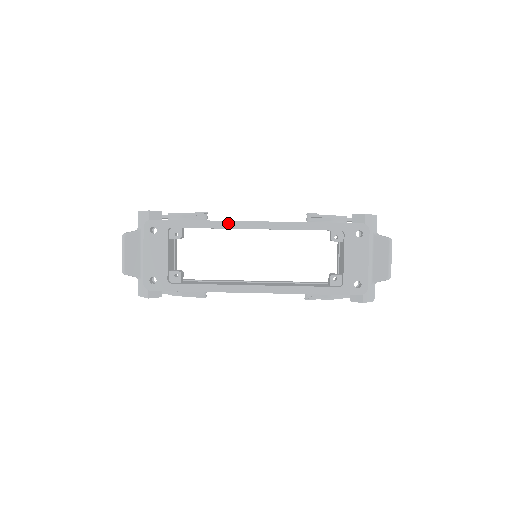
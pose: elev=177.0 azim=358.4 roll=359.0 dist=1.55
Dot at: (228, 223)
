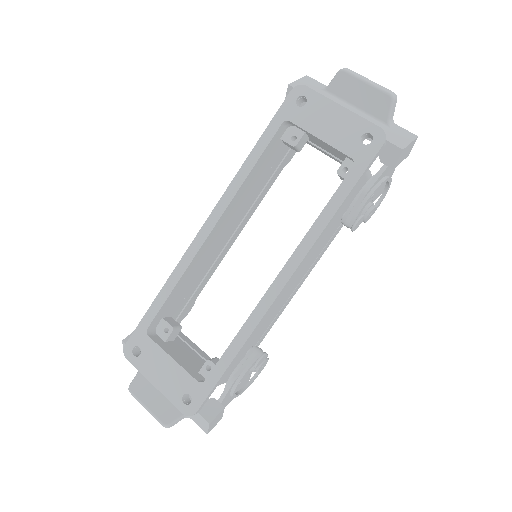
Dot at: (185, 258)
